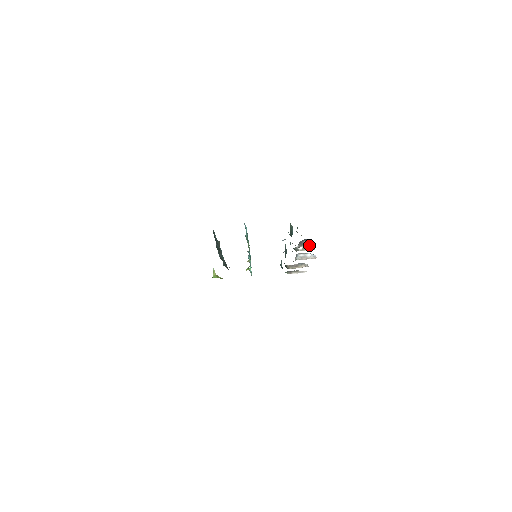
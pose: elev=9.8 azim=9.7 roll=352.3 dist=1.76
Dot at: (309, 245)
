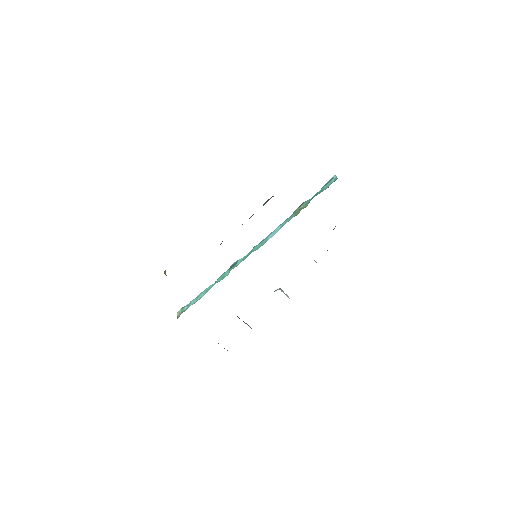
Dot at: occluded
